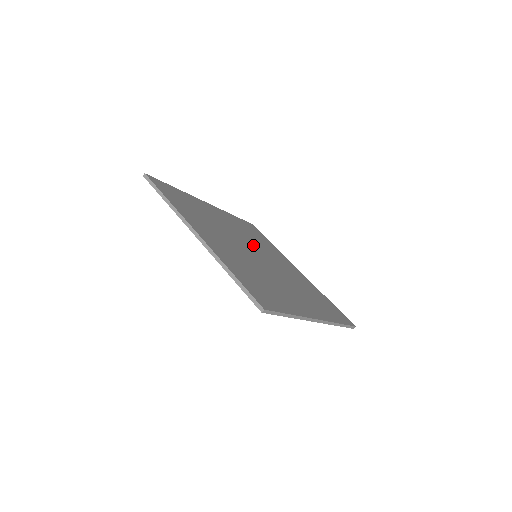
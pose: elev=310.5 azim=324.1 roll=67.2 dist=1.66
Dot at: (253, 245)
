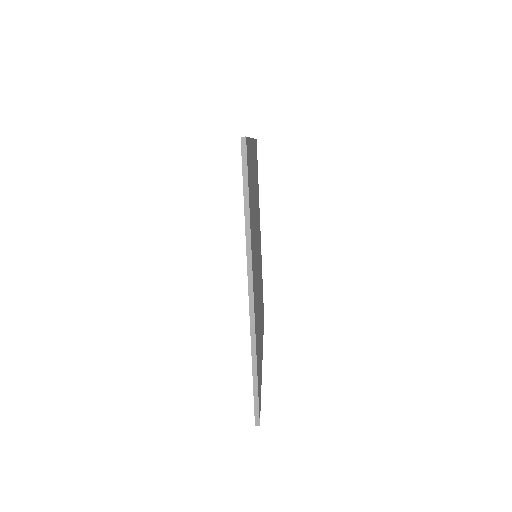
Dot at: occluded
